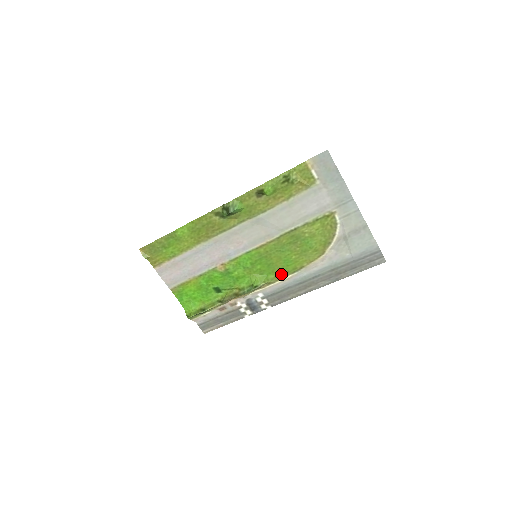
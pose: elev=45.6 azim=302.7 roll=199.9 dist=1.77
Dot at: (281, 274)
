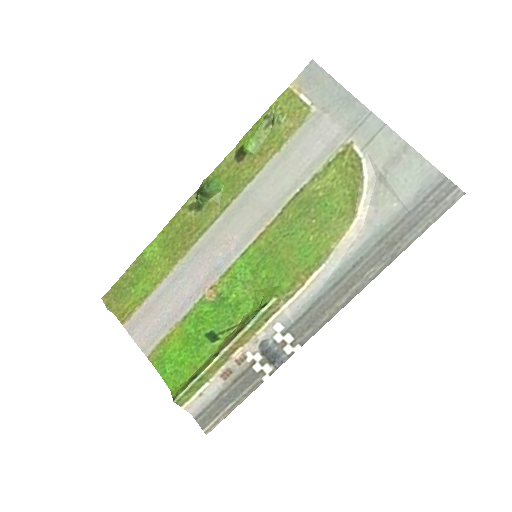
Dot at: (300, 276)
